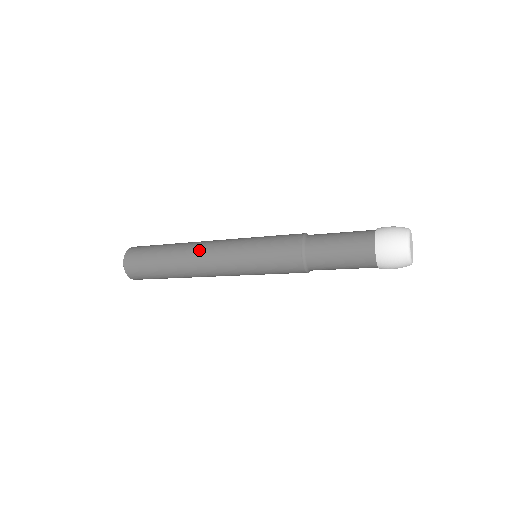
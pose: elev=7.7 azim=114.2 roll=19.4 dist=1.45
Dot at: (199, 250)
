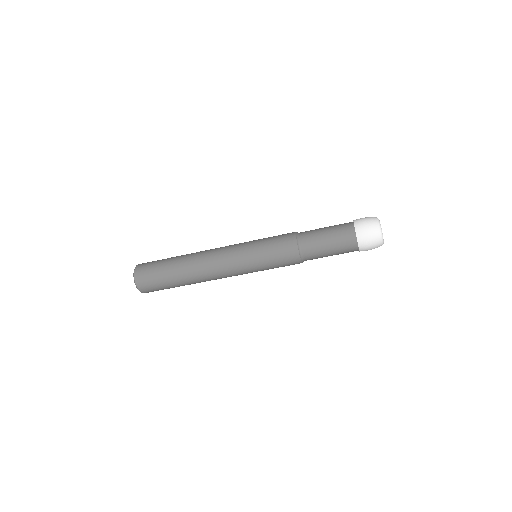
Dot at: occluded
